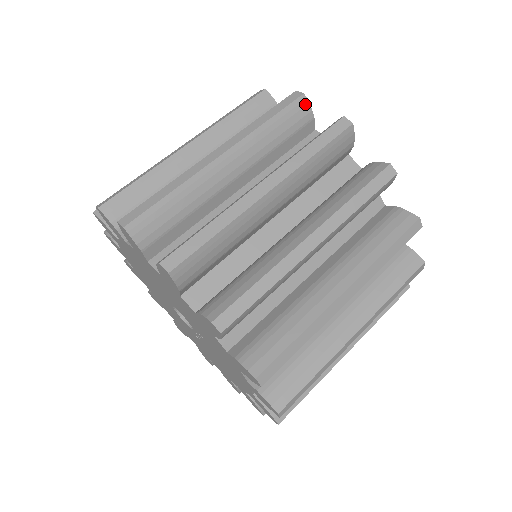
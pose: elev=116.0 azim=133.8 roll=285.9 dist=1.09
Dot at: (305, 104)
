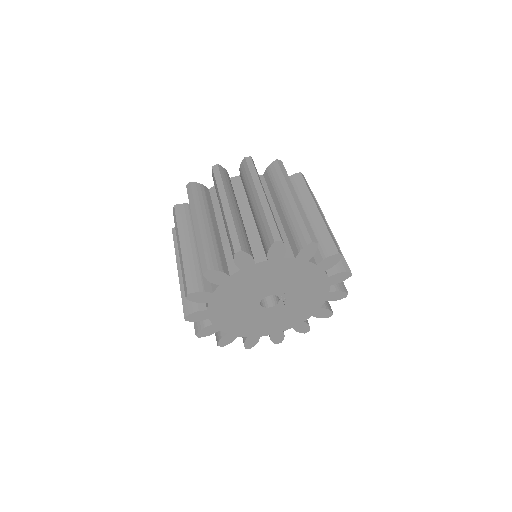
Dot at: (195, 184)
